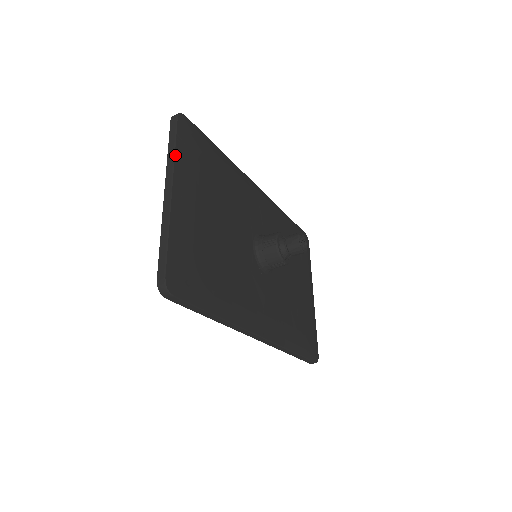
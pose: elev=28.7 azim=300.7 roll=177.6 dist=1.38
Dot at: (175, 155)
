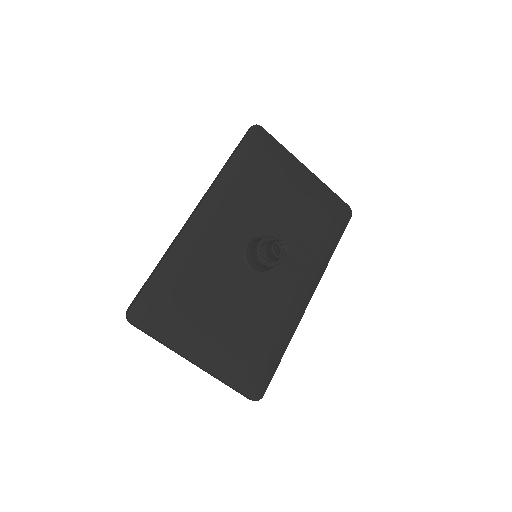
Dot at: (168, 345)
